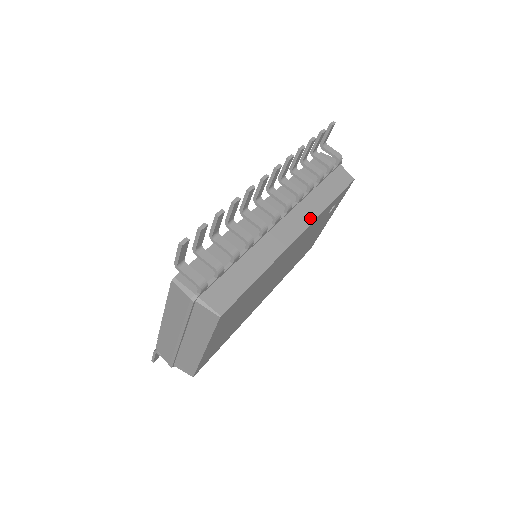
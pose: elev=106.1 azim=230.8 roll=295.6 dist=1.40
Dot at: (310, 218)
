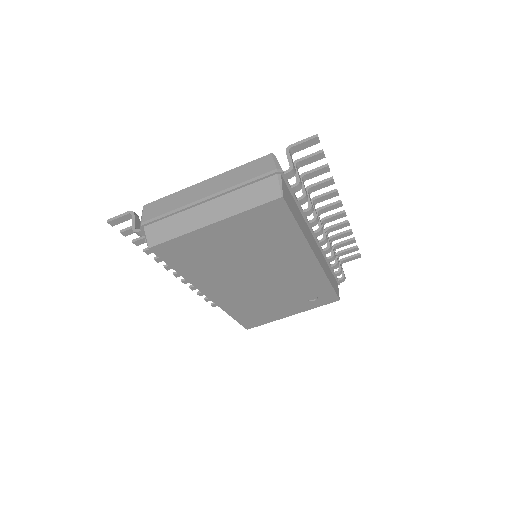
Dot at: (323, 266)
